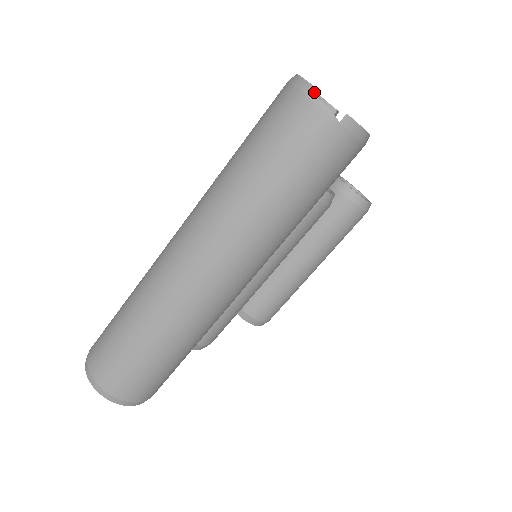
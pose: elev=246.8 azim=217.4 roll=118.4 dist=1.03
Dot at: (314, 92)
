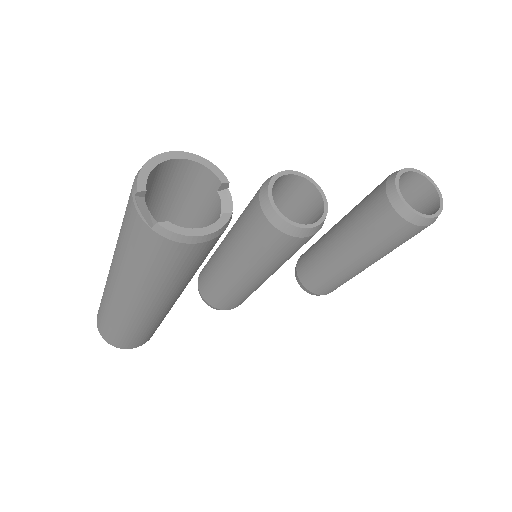
Dot at: (135, 194)
